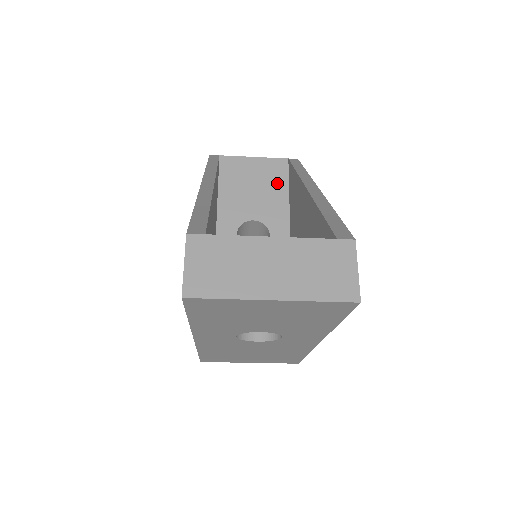
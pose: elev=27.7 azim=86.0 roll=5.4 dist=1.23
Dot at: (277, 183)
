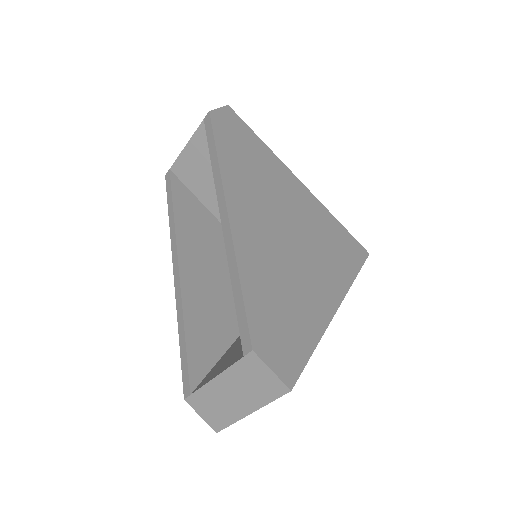
Dot at: occluded
